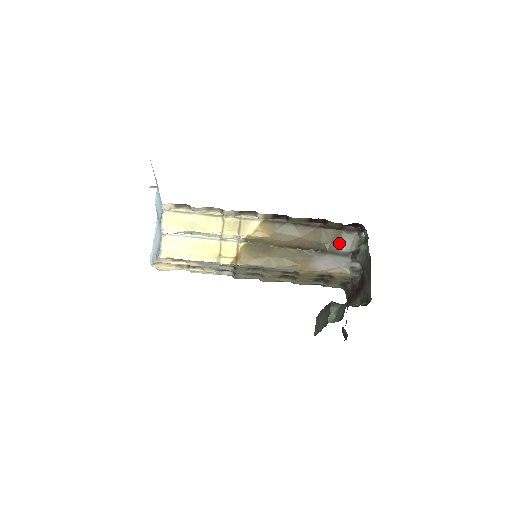
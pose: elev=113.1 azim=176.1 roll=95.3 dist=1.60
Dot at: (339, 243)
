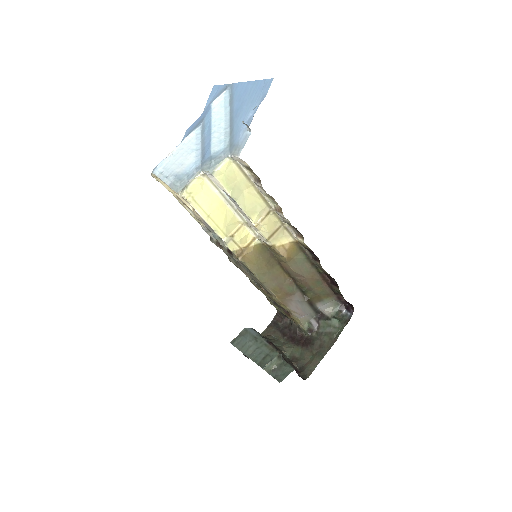
Dot at: (322, 300)
